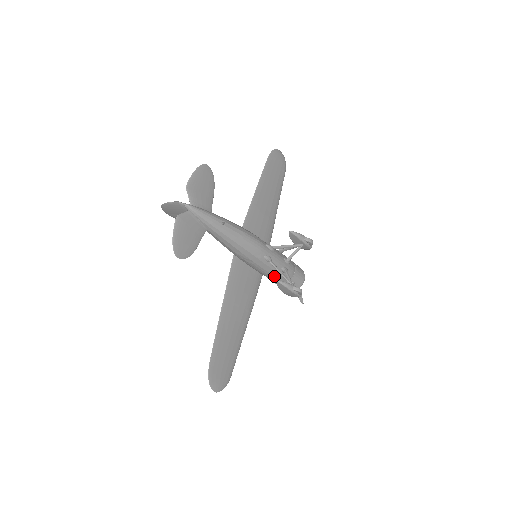
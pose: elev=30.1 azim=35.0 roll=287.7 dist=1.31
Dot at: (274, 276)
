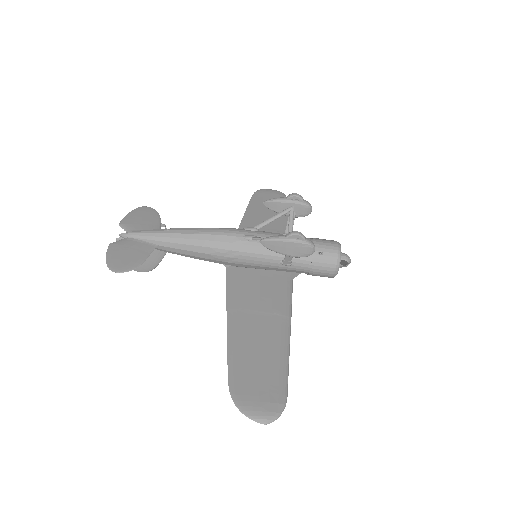
Dot at: (283, 257)
